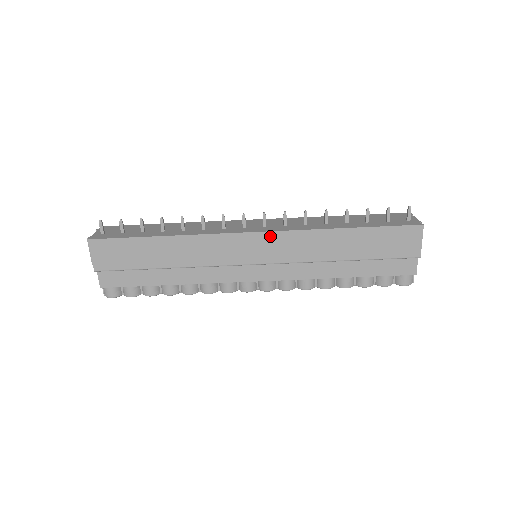
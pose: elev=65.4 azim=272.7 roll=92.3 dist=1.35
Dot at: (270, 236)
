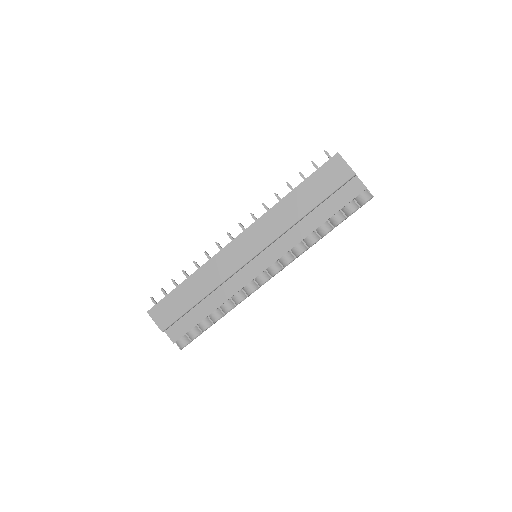
Dot at: (248, 232)
